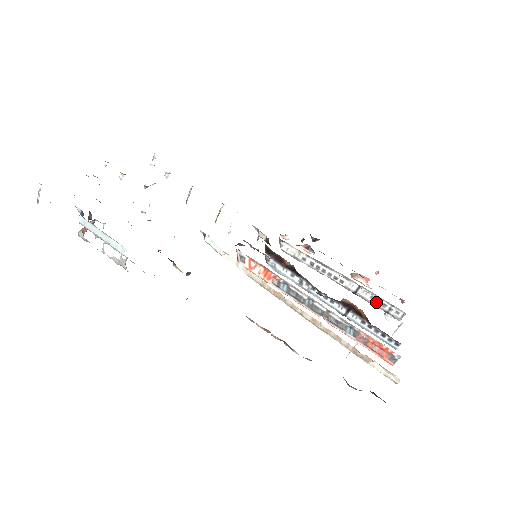
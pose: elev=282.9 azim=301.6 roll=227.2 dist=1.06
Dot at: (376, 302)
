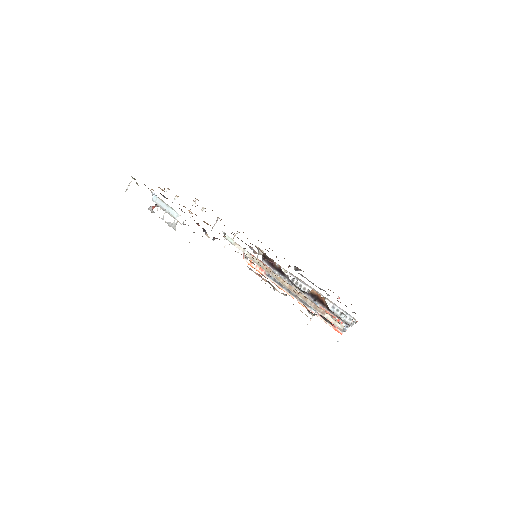
Dot at: (336, 311)
